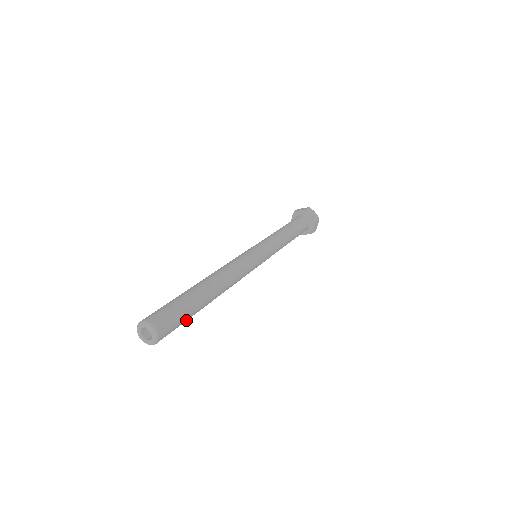
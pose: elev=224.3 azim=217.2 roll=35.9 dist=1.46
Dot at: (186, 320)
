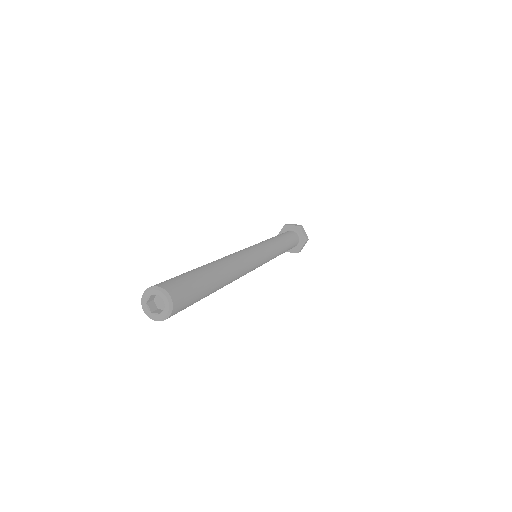
Dot at: (201, 289)
